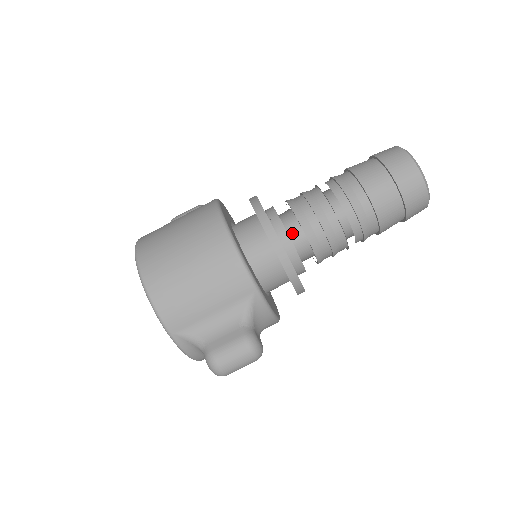
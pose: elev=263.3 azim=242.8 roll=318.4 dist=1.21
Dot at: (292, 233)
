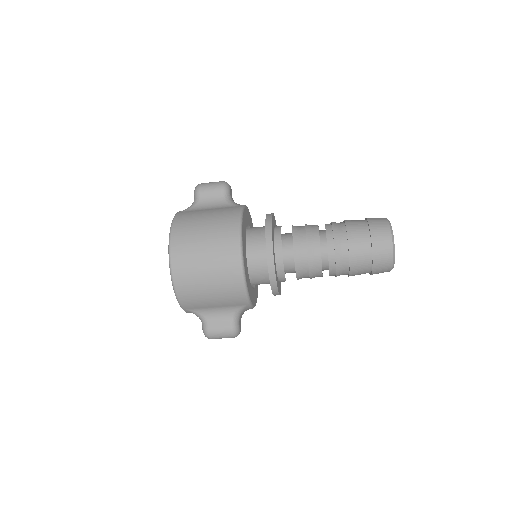
Dot at: (288, 239)
